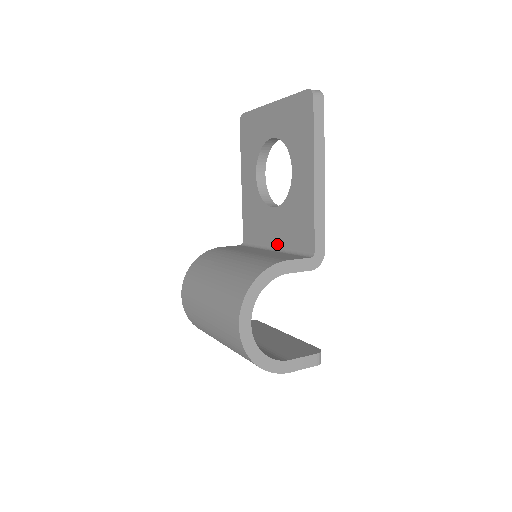
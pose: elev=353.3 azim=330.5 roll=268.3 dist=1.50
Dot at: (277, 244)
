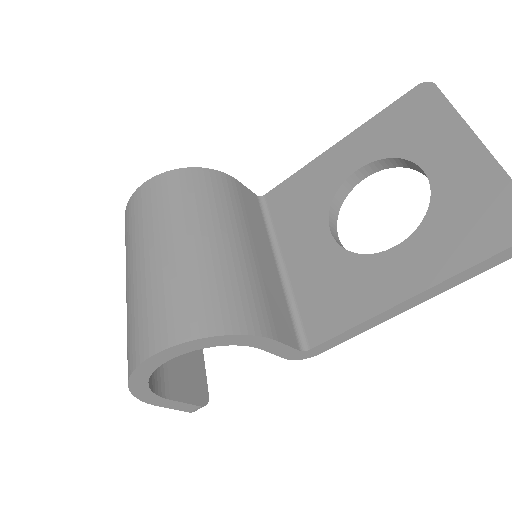
Dot at: (289, 267)
